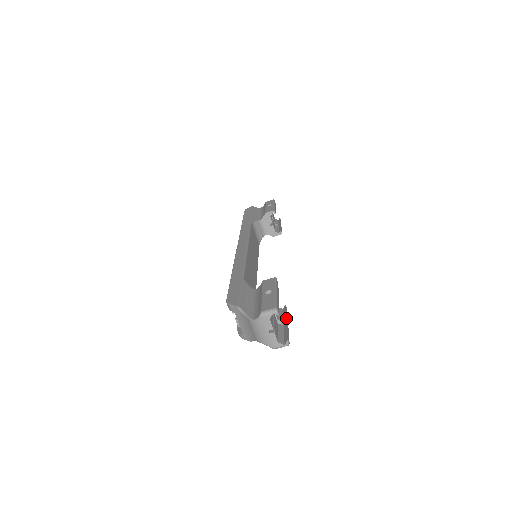
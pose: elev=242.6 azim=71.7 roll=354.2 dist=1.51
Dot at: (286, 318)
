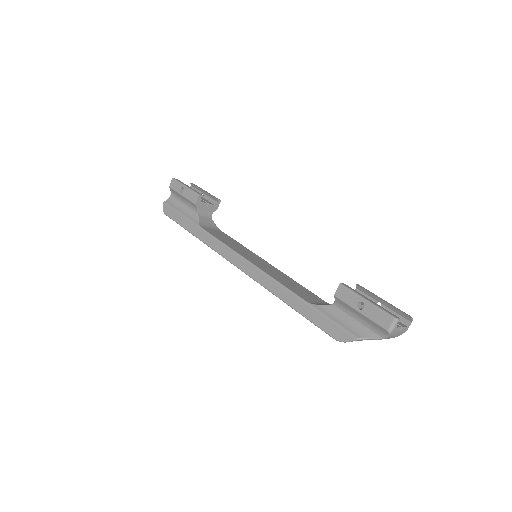
Dot at: (378, 298)
